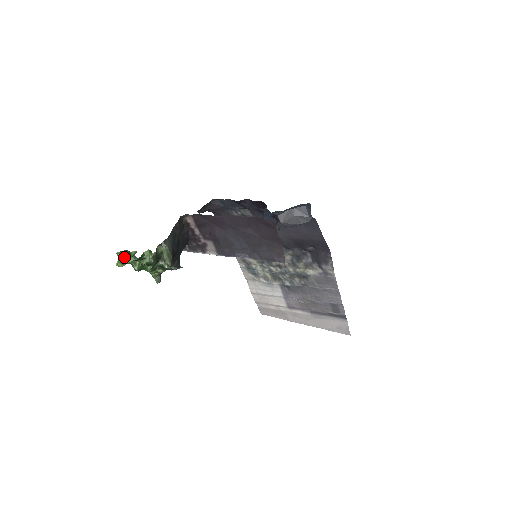
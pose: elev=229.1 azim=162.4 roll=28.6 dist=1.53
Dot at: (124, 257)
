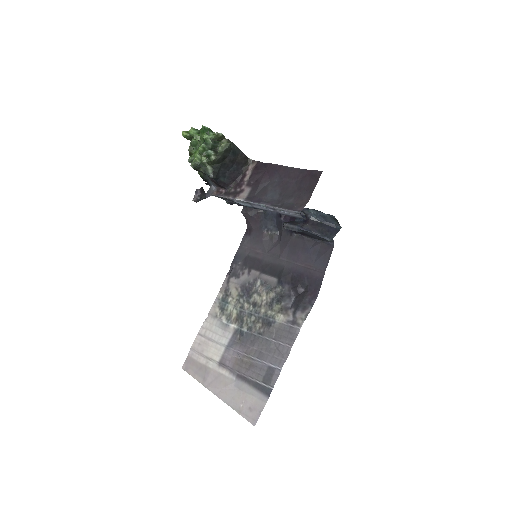
Dot at: occluded
